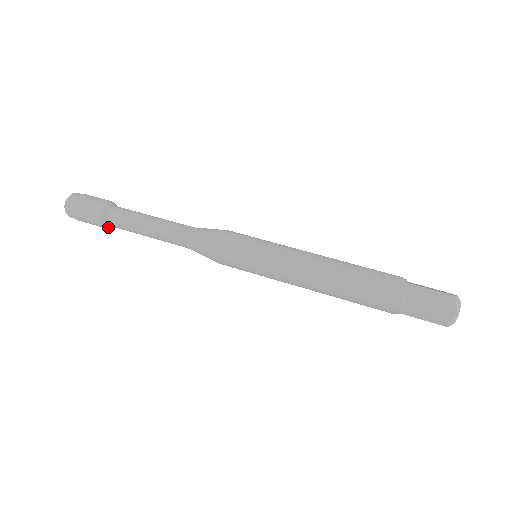
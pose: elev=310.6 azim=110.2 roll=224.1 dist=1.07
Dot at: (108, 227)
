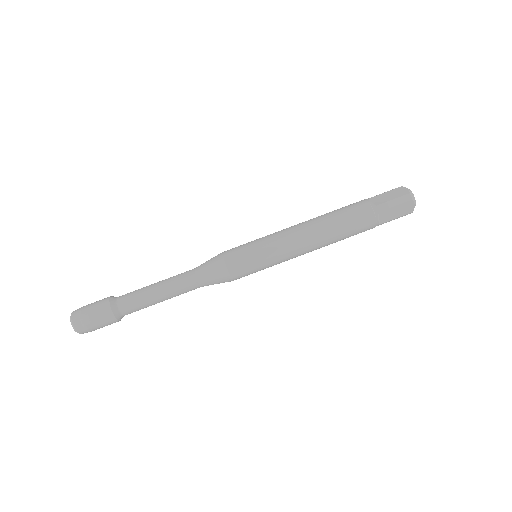
Dot at: occluded
